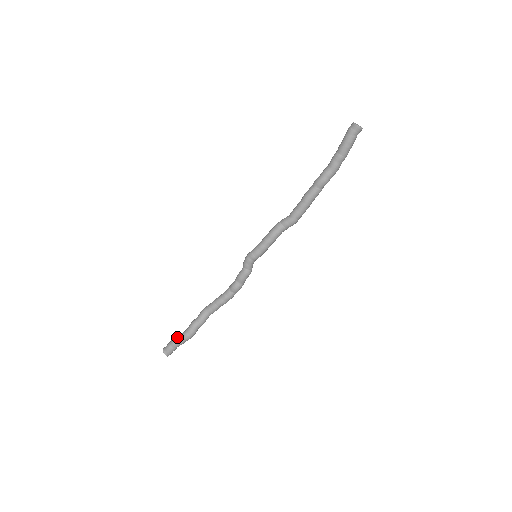
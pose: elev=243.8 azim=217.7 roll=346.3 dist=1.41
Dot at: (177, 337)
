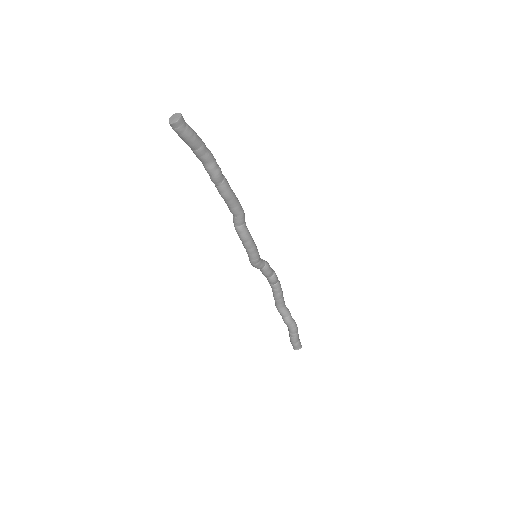
Dot at: (291, 337)
